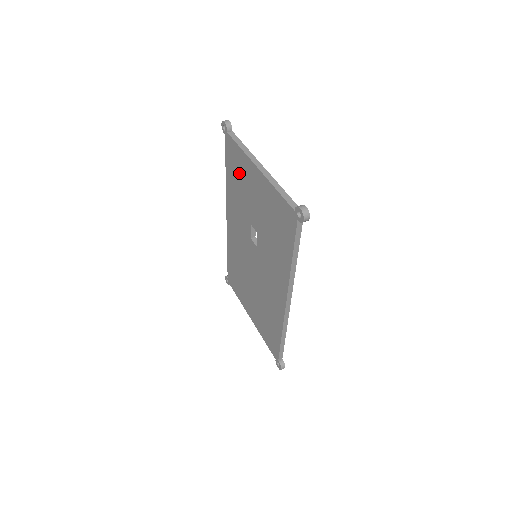
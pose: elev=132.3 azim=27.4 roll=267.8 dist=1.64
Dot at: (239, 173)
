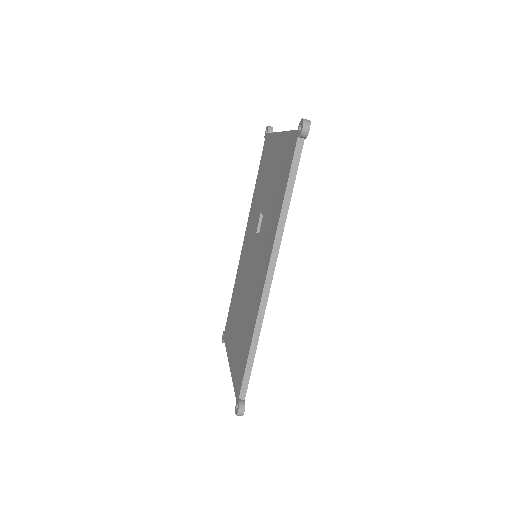
Dot at: (265, 163)
